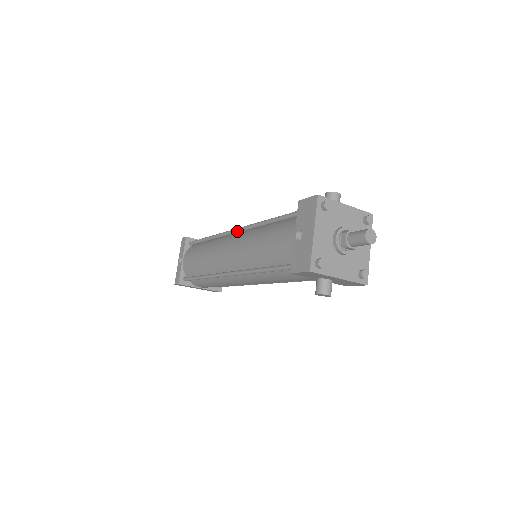
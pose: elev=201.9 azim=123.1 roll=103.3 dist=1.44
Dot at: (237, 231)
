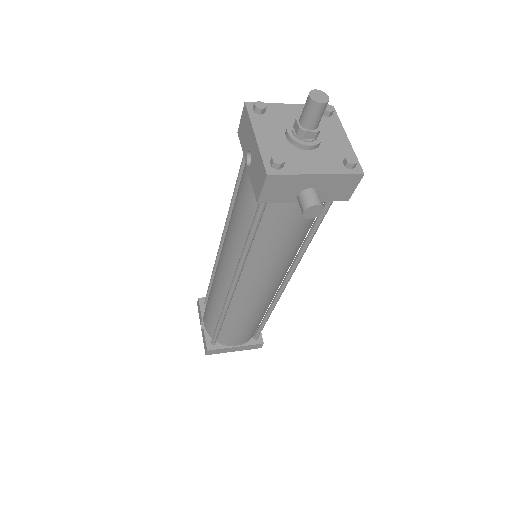
Dot at: (222, 239)
